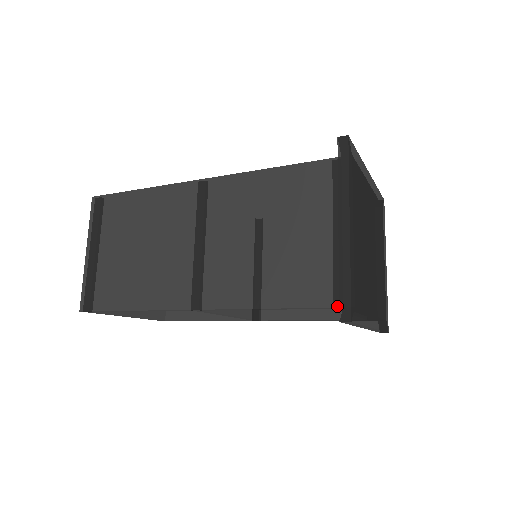
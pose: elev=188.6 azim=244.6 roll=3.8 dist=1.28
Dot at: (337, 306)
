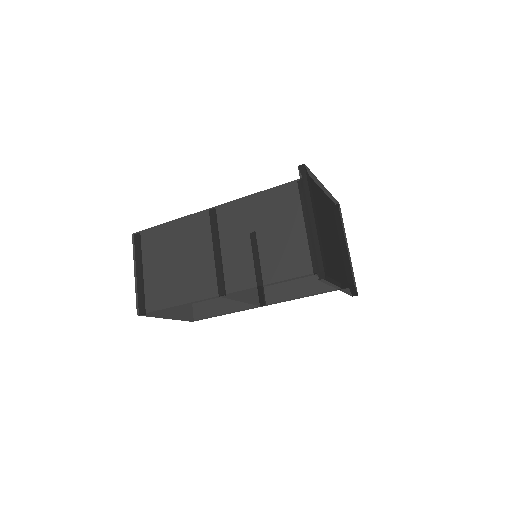
Dot at: (316, 272)
